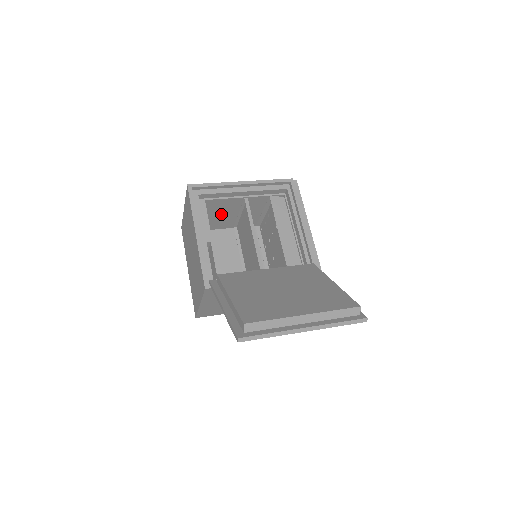
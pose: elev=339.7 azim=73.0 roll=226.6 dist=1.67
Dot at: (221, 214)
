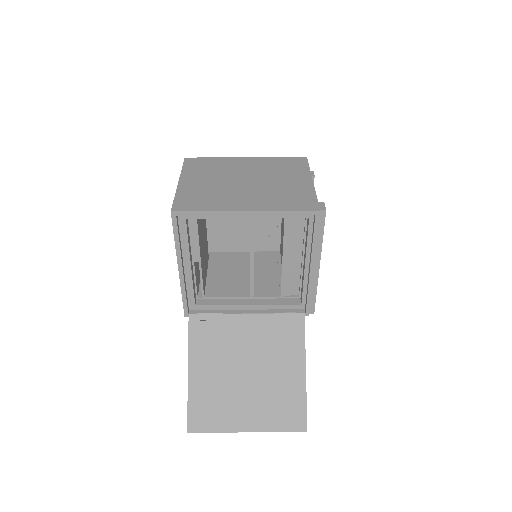
Dot at: occluded
